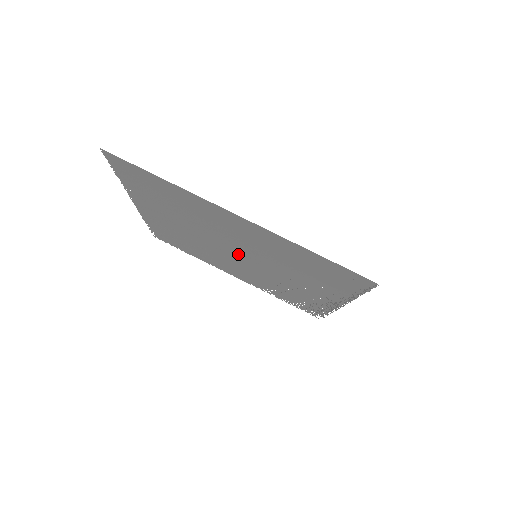
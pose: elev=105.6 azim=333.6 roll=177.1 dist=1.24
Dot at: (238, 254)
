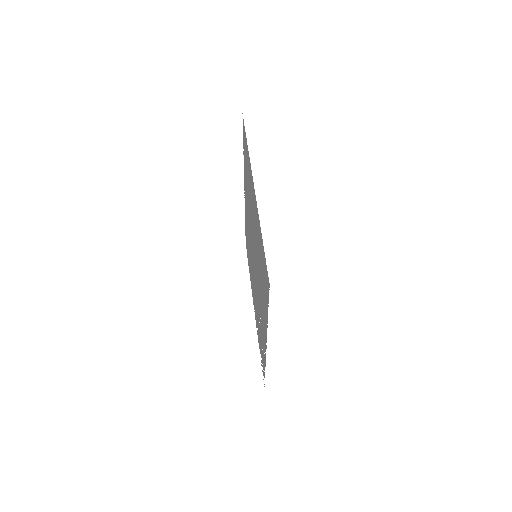
Dot at: (254, 257)
